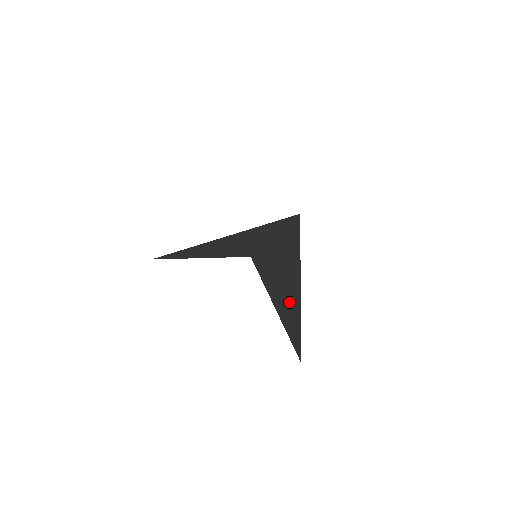
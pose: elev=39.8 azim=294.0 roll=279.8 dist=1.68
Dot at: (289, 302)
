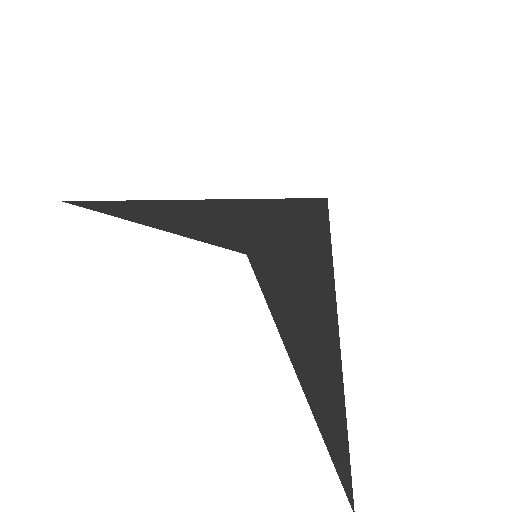
Dot at: (322, 371)
